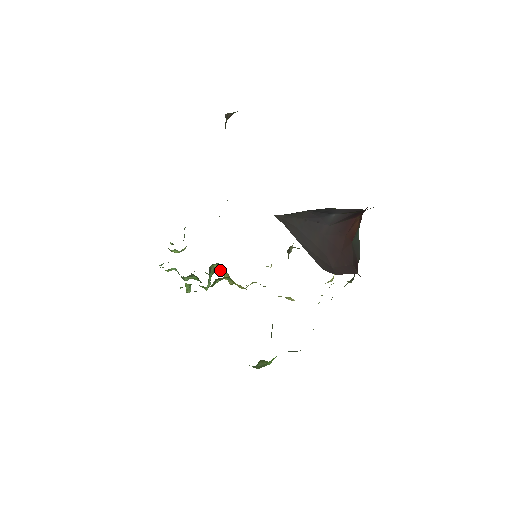
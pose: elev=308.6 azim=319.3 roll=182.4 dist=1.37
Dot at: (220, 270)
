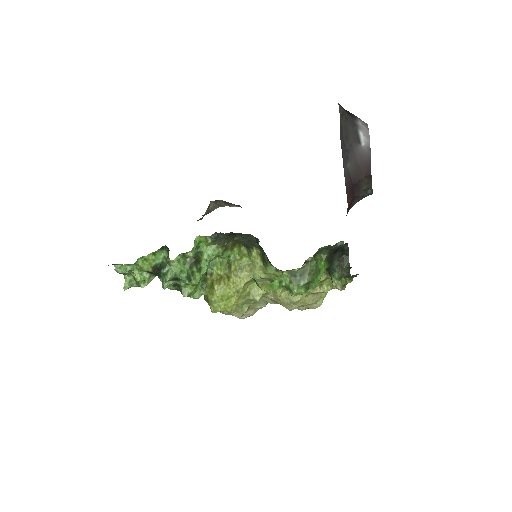
Dot at: (198, 296)
